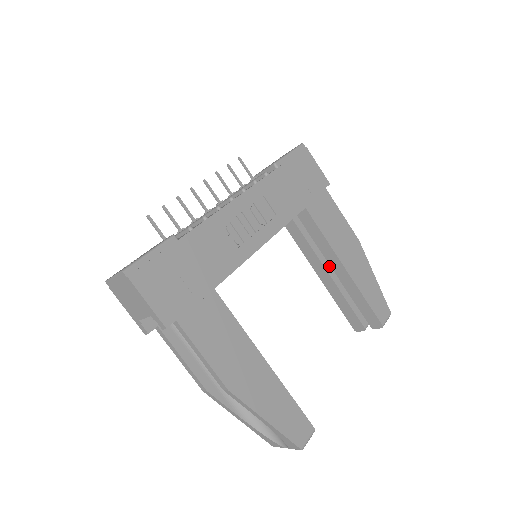
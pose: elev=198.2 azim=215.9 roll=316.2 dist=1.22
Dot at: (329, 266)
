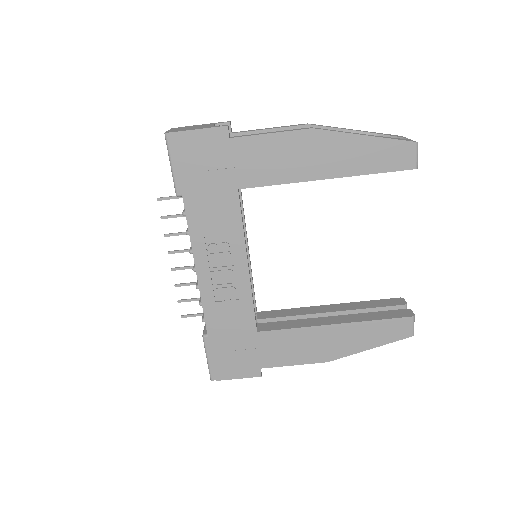
Dot at: occluded
